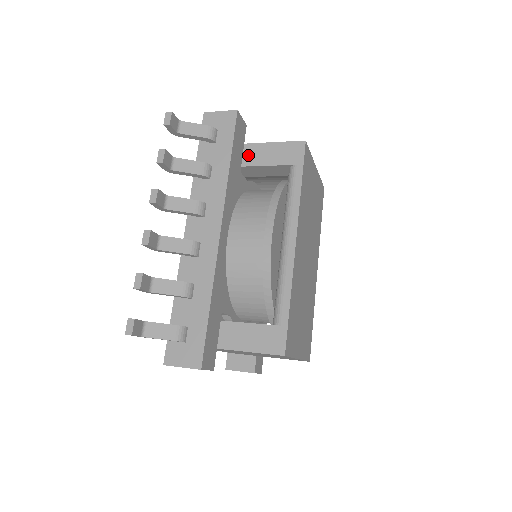
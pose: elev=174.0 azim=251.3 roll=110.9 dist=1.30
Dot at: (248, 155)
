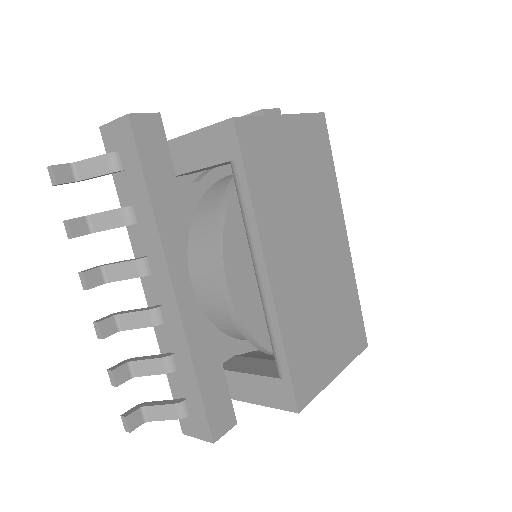
Dot at: (178, 157)
